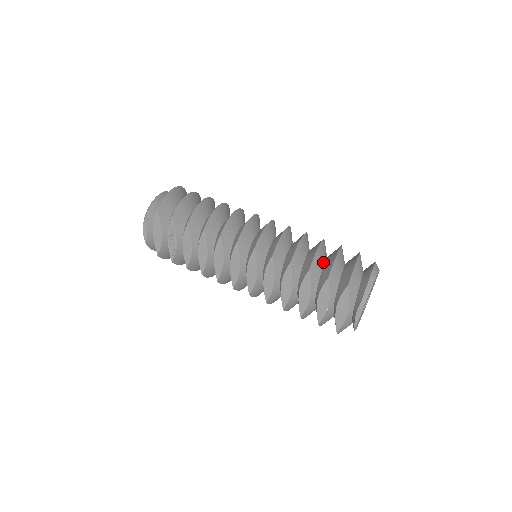
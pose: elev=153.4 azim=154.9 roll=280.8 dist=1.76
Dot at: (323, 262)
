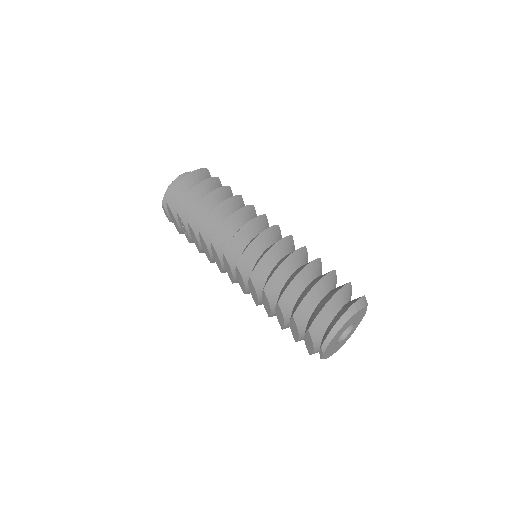
Dot at: (301, 290)
